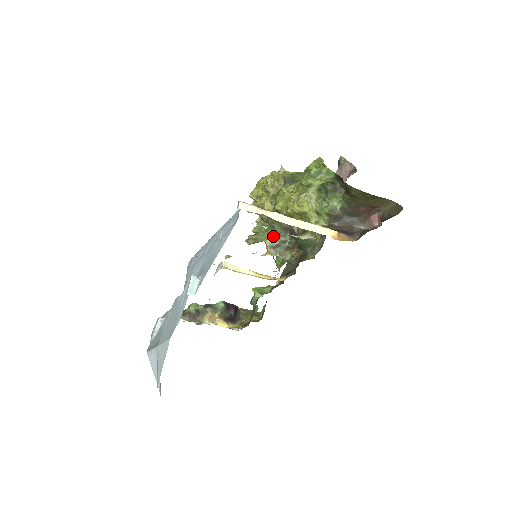
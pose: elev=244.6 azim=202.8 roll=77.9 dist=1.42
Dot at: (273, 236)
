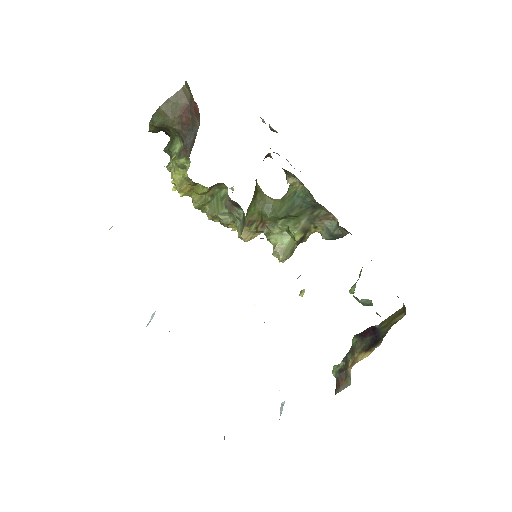
Dot at: (238, 226)
